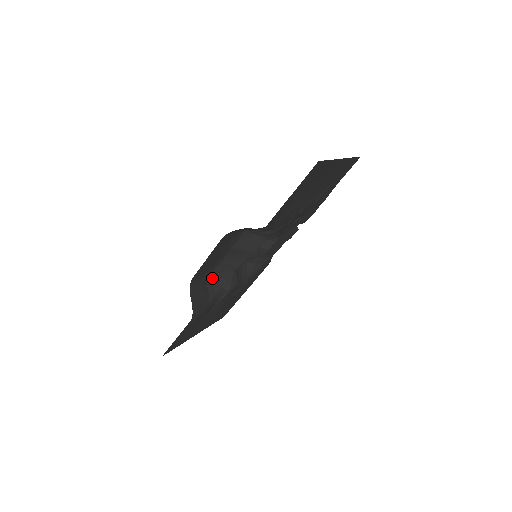
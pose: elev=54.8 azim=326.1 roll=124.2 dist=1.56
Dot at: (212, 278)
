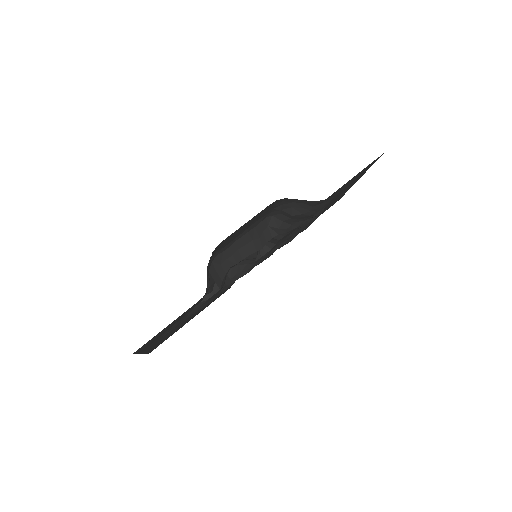
Dot at: (210, 266)
